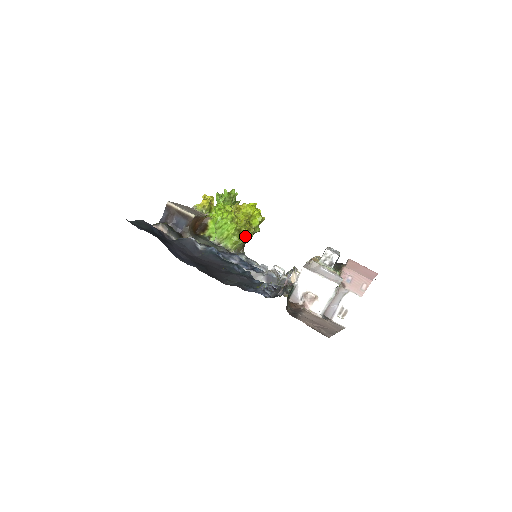
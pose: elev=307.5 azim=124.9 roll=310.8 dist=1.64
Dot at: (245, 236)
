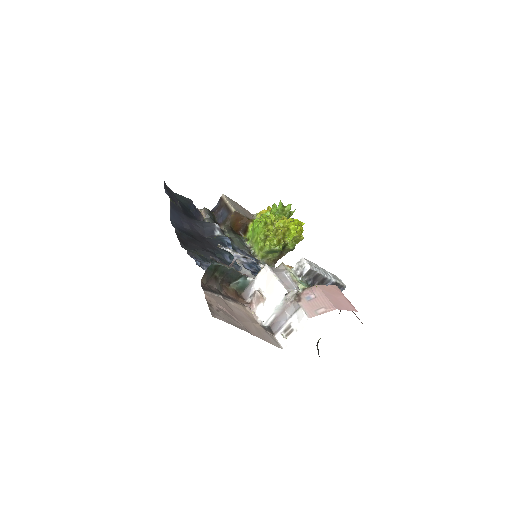
Dot at: (270, 244)
